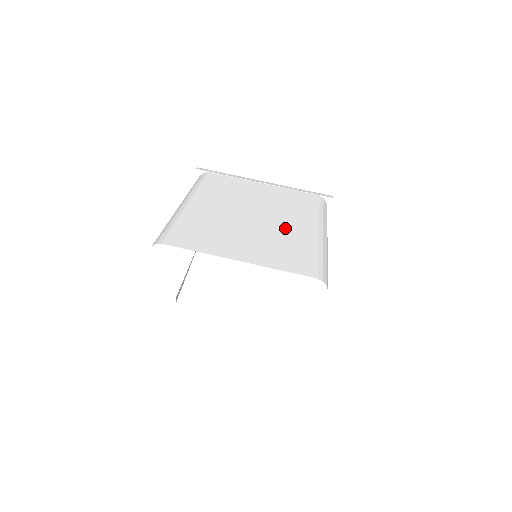
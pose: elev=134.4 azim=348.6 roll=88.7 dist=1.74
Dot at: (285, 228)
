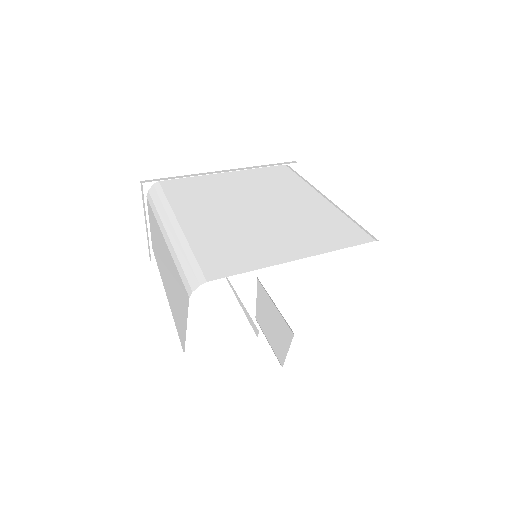
Dot at: (297, 207)
